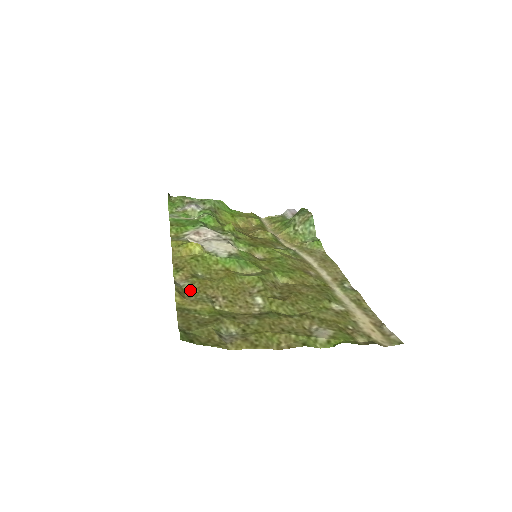
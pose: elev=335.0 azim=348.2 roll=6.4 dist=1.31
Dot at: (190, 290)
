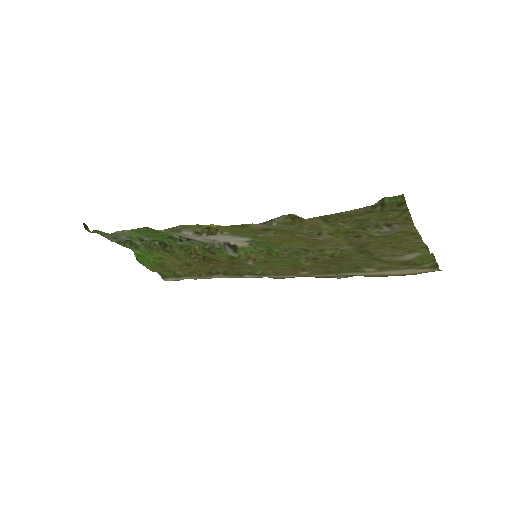
Dot at: (288, 227)
